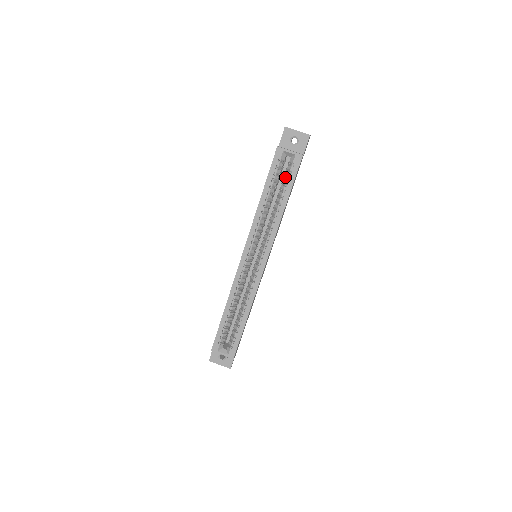
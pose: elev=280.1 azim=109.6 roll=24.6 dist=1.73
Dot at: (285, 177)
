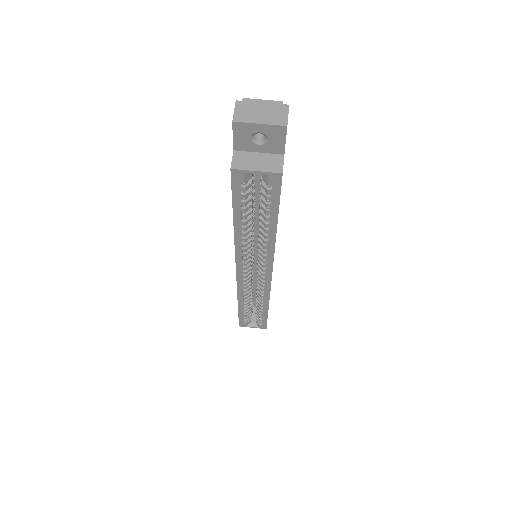
Dot at: (262, 194)
